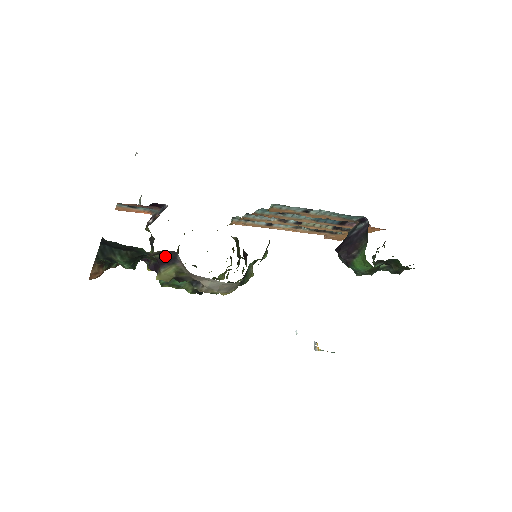
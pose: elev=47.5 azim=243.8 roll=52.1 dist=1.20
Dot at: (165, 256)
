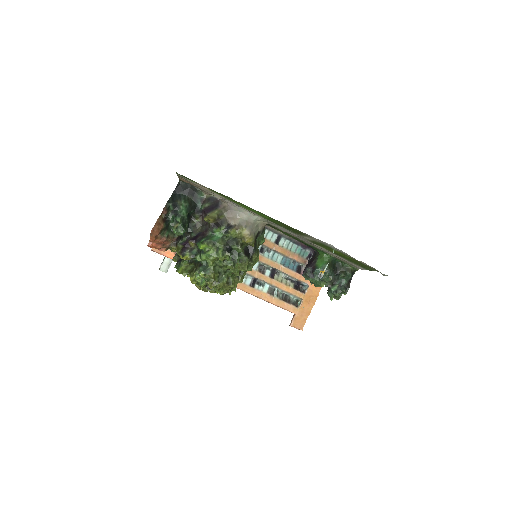
Dot at: (211, 205)
